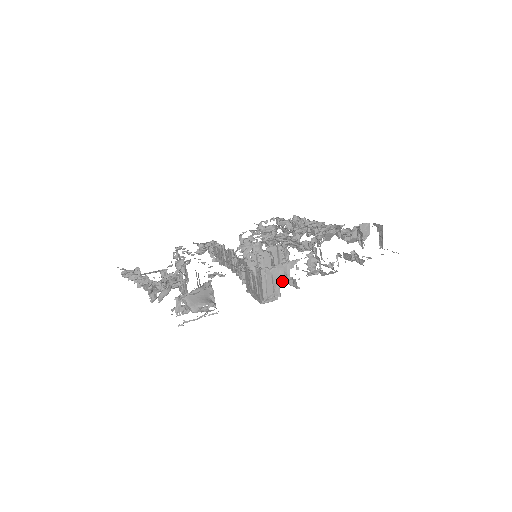
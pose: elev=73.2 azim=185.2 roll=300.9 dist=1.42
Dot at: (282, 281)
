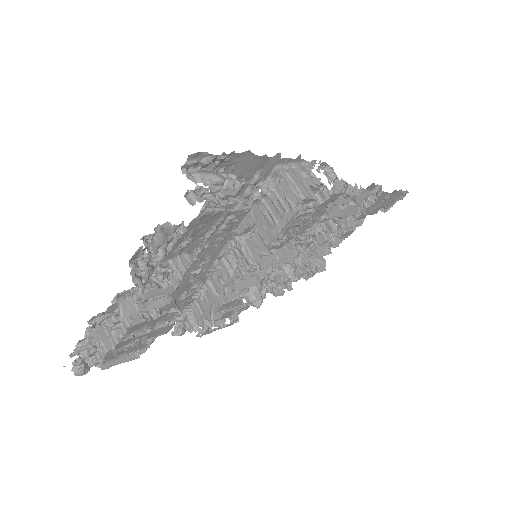
Dot at: (309, 180)
